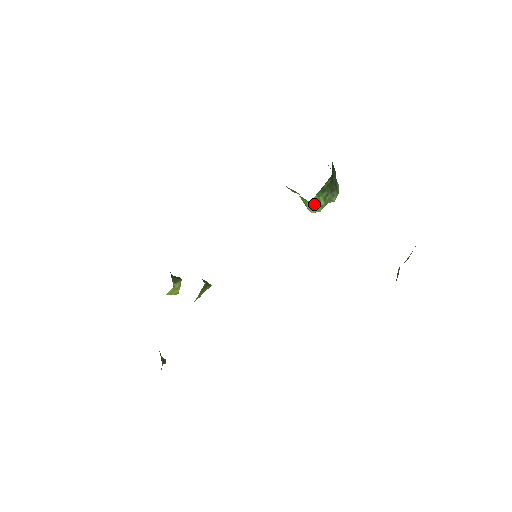
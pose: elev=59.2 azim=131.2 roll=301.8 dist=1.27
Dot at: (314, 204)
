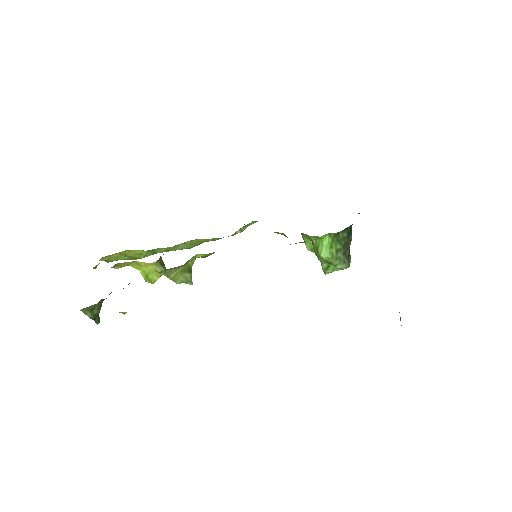
Dot at: (327, 244)
